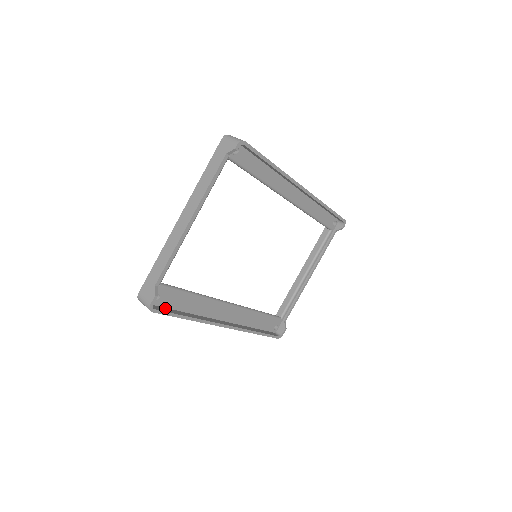
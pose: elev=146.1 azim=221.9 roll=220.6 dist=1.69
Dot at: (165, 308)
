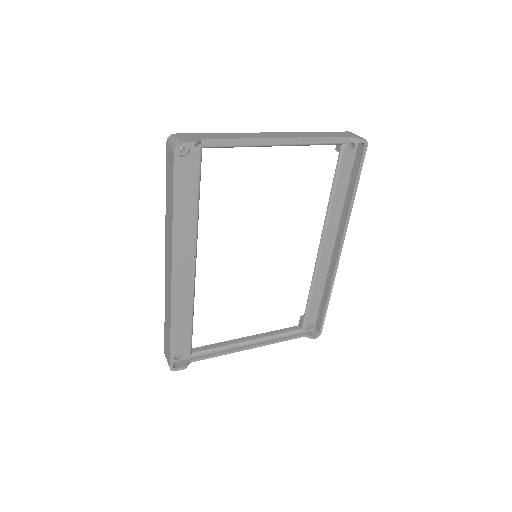
Dot at: occluded
